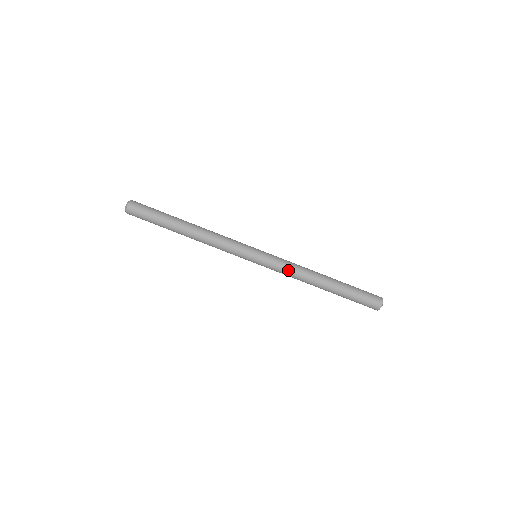
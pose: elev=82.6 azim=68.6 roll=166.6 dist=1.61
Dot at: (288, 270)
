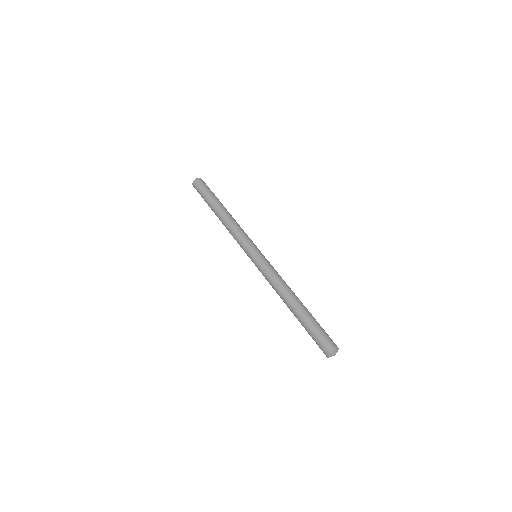
Dot at: (271, 276)
